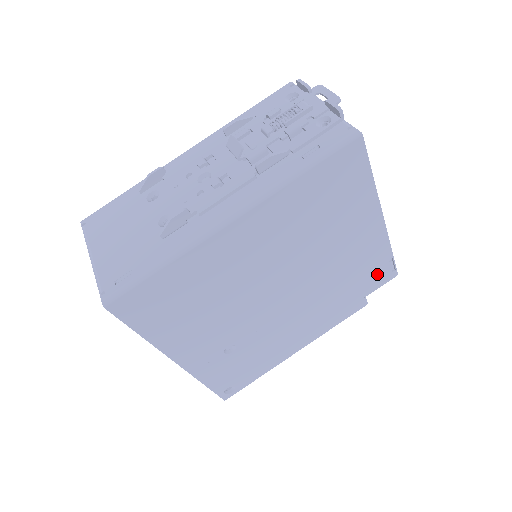
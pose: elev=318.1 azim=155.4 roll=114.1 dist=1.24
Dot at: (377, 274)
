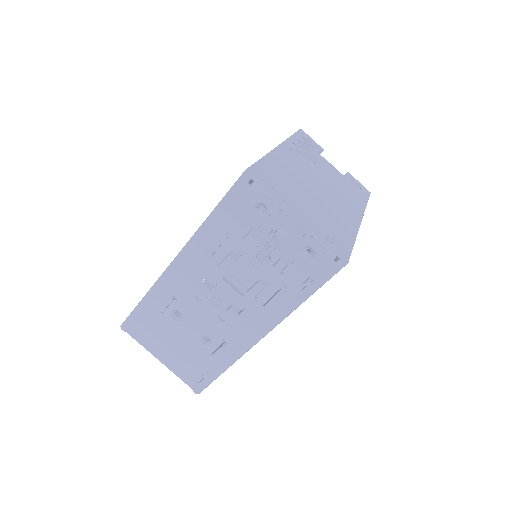
Dot at: occluded
